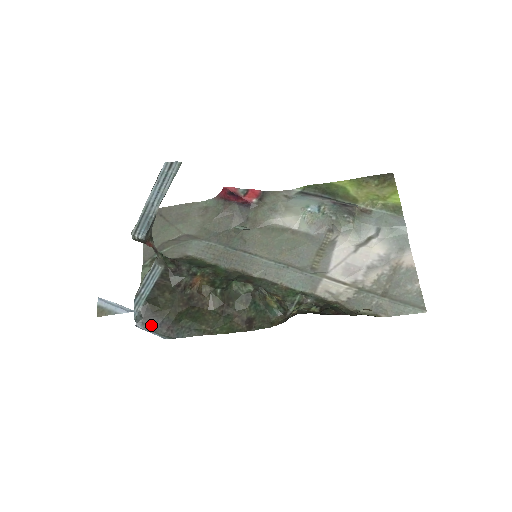
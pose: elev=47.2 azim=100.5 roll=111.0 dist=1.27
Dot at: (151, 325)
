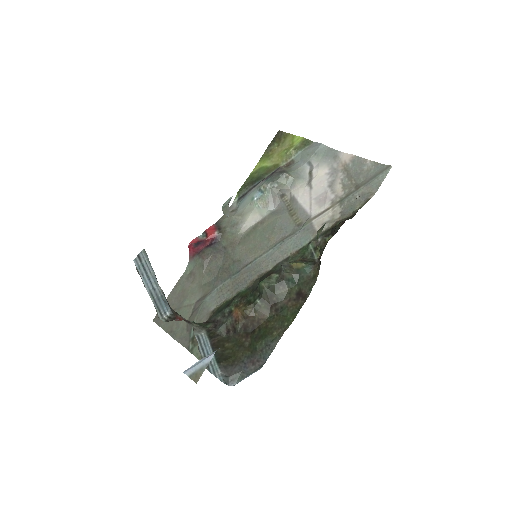
Dot at: (240, 375)
